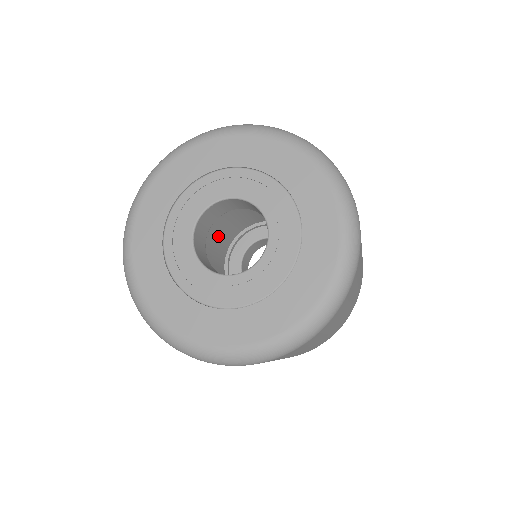
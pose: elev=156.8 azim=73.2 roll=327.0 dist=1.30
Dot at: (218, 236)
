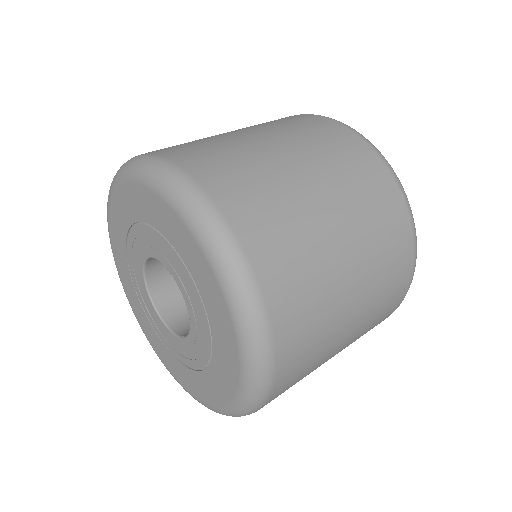
Dot at: occluded
